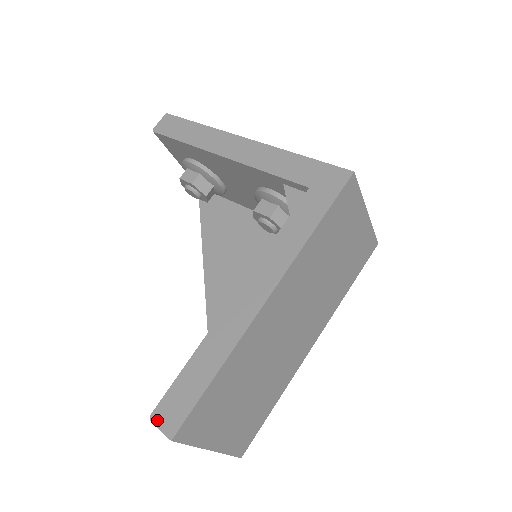
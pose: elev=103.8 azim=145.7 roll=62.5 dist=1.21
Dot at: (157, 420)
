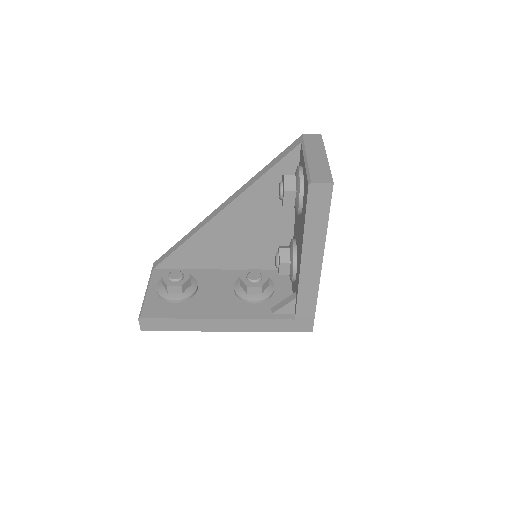
Dot at: (141, 322)
